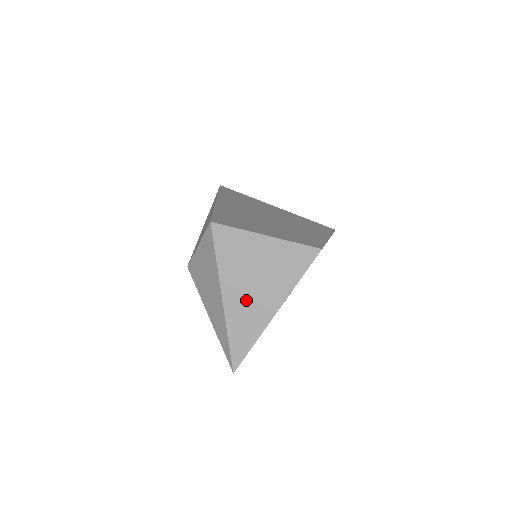
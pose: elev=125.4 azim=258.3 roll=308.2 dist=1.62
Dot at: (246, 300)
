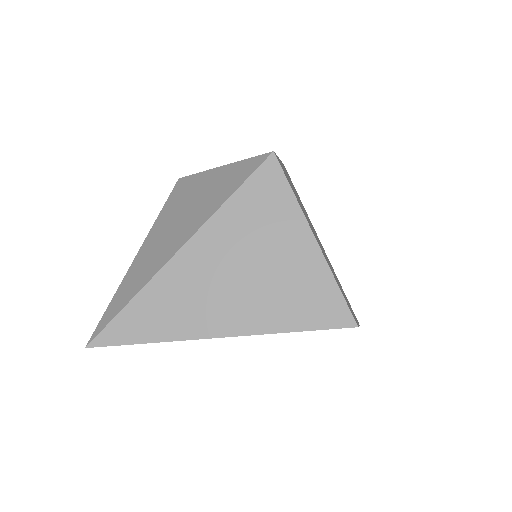
Dot at: (205, 282)
